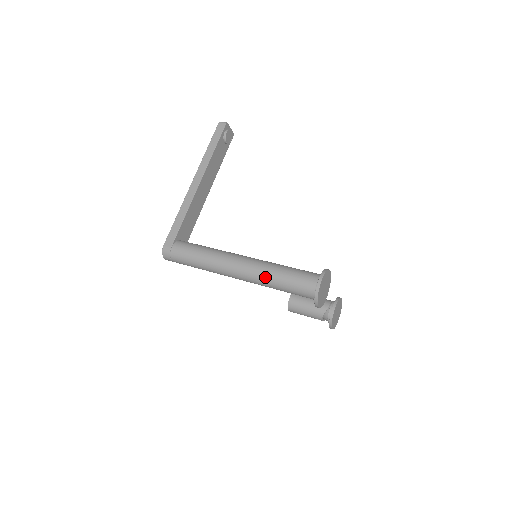
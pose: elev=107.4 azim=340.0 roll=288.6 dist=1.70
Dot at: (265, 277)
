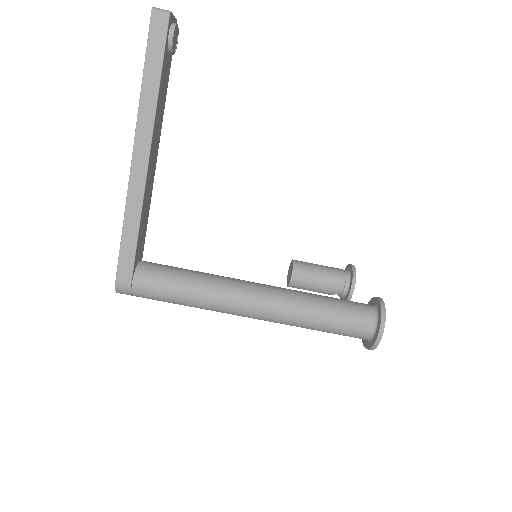
Dot at: (297, 323)
